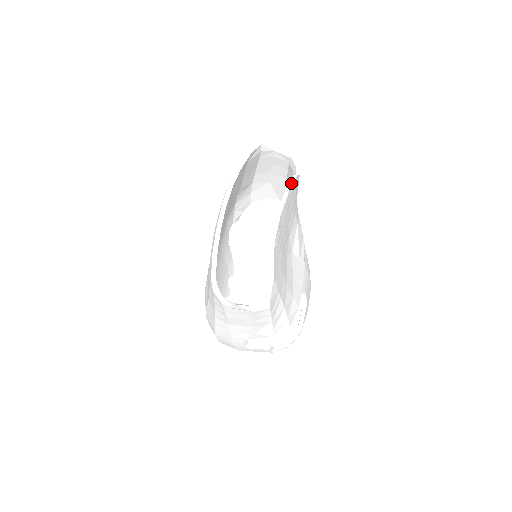
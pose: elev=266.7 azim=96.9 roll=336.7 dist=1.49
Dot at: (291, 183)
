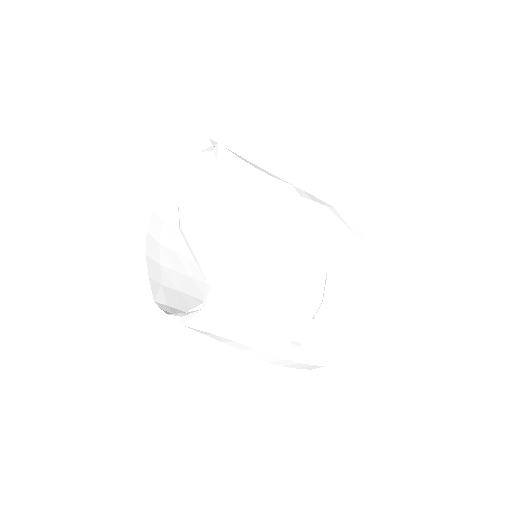
Dot at: (189, 164)
